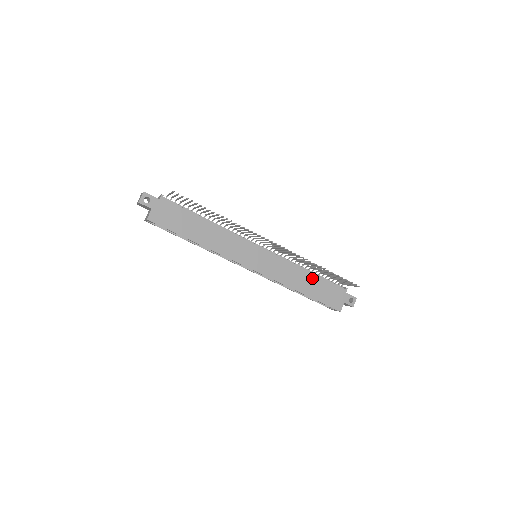
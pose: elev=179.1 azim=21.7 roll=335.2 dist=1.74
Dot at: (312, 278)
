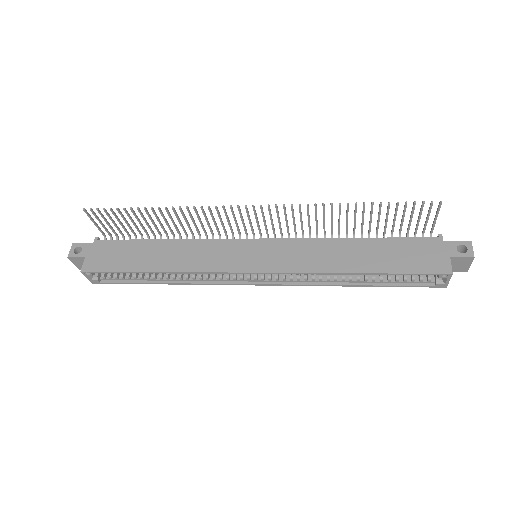
Dot at: (363, 245)
